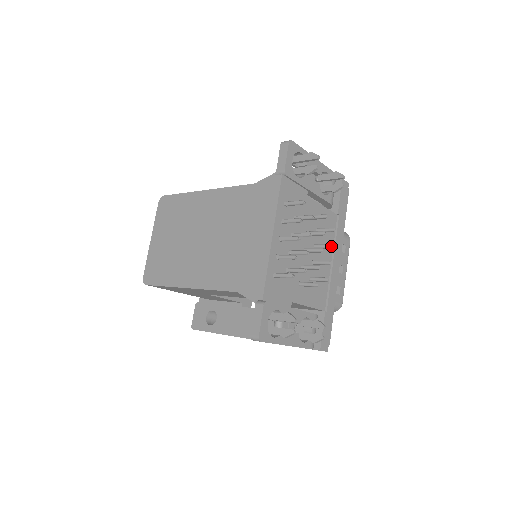
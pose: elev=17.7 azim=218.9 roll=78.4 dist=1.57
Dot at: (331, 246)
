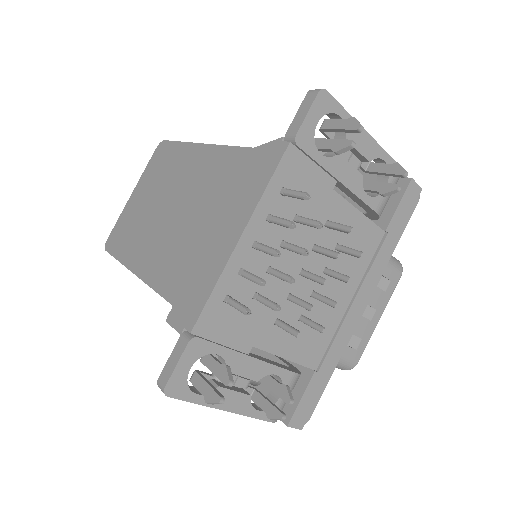
Dot at: (346, 279)
